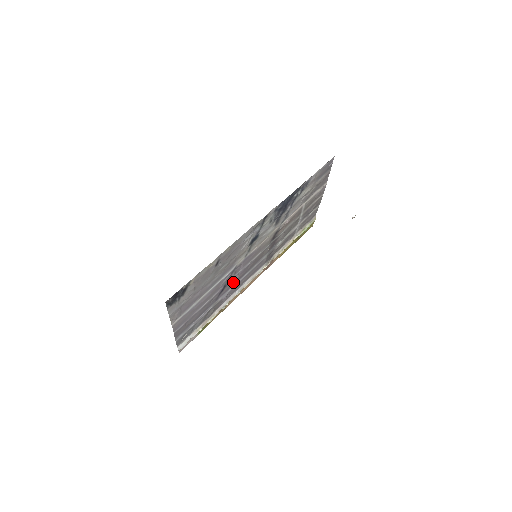
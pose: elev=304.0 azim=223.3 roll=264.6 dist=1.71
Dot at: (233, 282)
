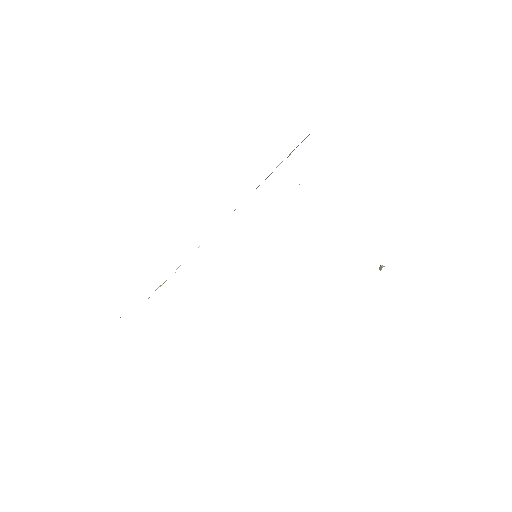
Dot at: occluded
